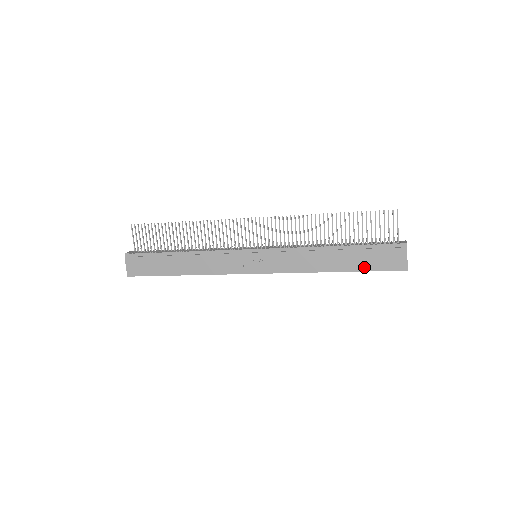
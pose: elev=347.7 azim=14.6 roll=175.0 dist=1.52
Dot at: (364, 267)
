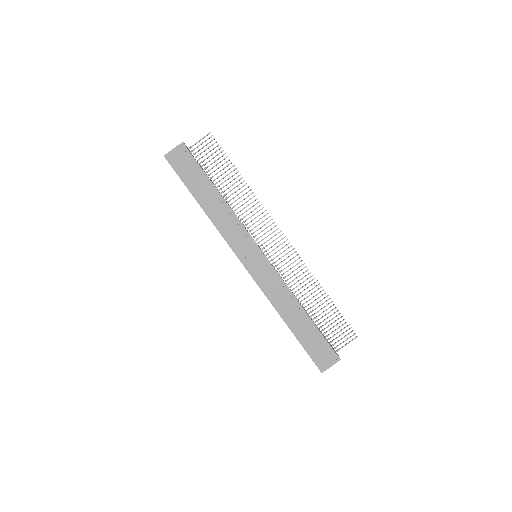
Dot at: (304, 342)
